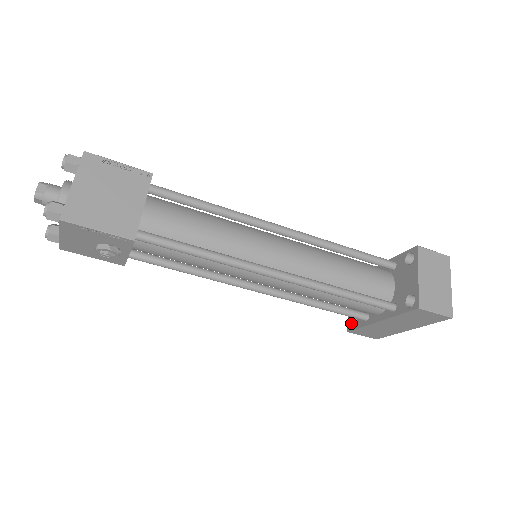
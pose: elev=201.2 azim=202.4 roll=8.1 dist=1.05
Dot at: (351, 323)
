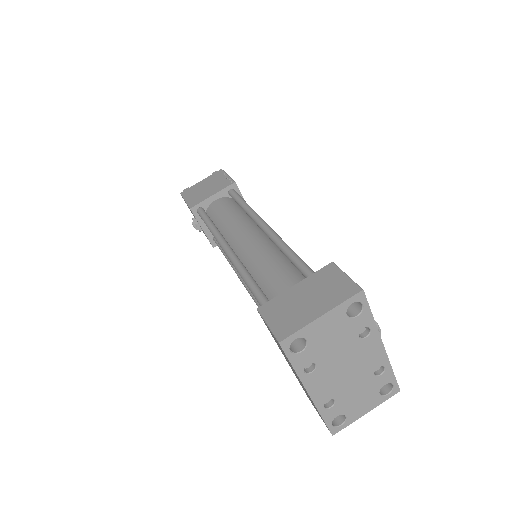
Dot at: occluded
